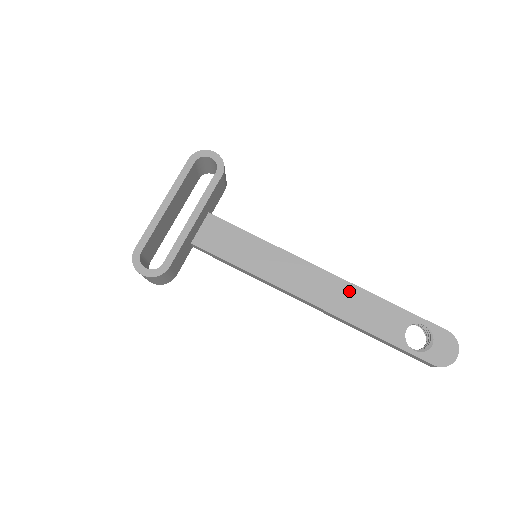
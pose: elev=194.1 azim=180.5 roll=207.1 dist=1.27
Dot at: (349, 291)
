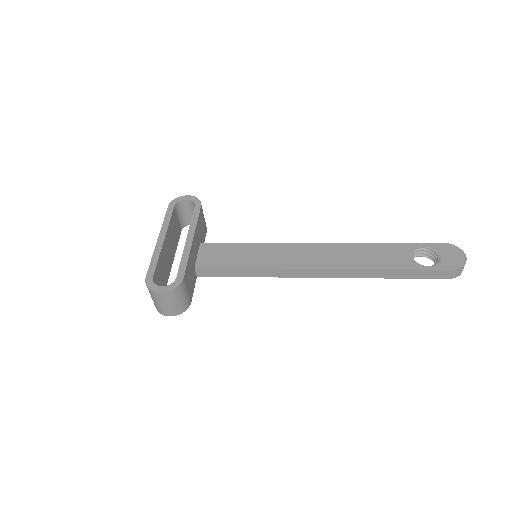
Dot at: (348, 249)
